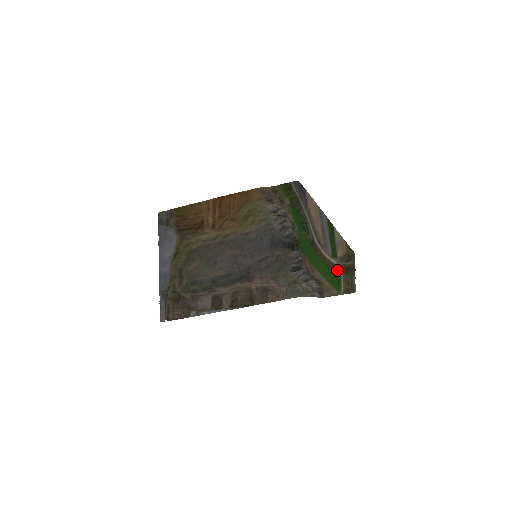
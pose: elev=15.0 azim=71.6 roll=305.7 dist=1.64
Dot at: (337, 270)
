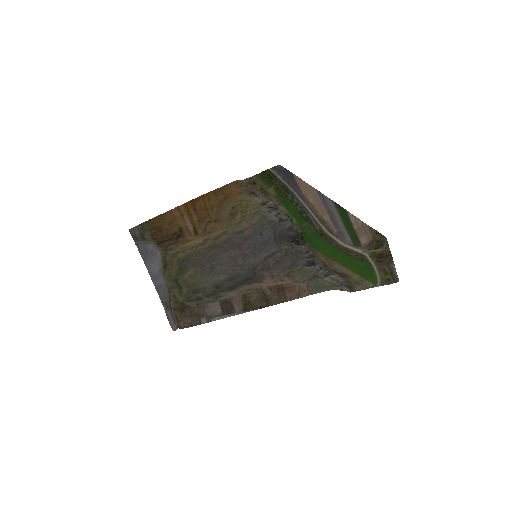
Dot at: (366, 259)
